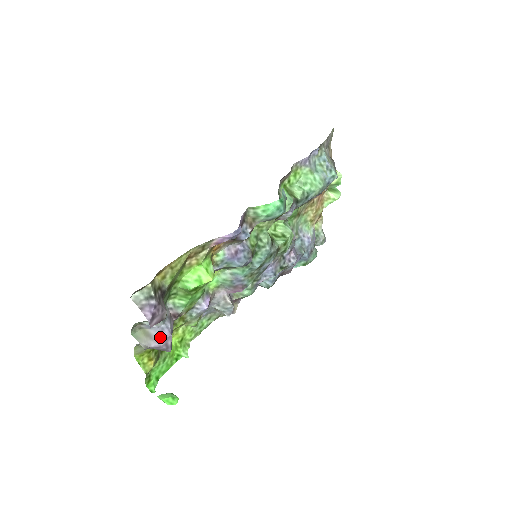
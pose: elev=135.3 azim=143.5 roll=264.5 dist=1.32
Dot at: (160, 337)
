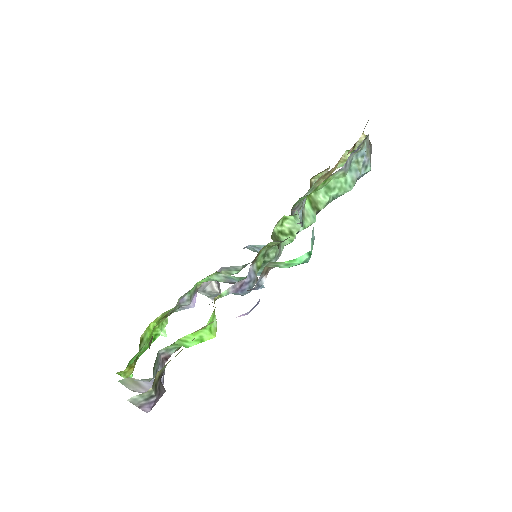
Dot at: occluded
